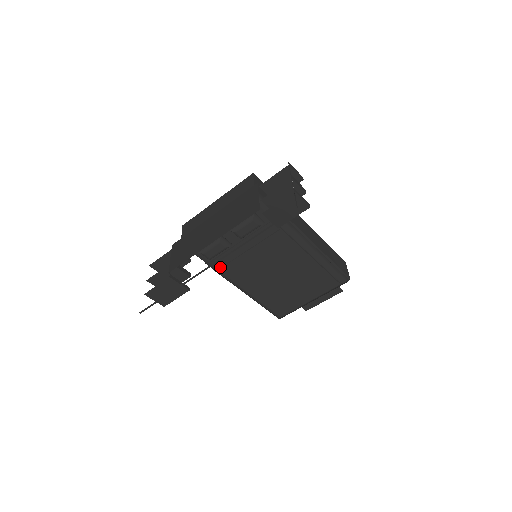
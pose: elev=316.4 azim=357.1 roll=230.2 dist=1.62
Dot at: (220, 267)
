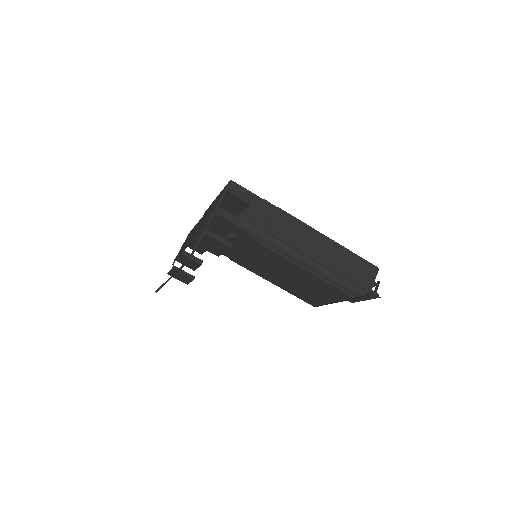
Dot at: (231, 258)
